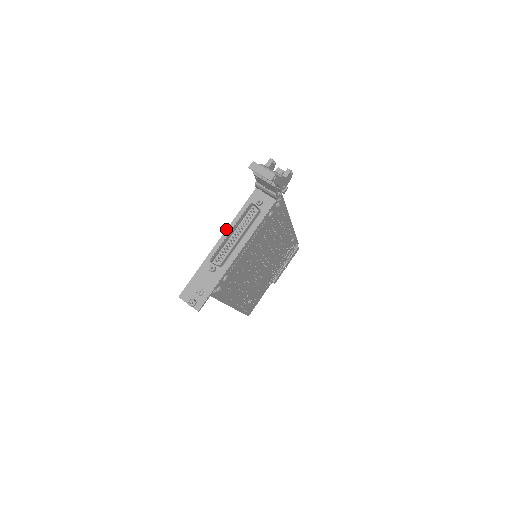
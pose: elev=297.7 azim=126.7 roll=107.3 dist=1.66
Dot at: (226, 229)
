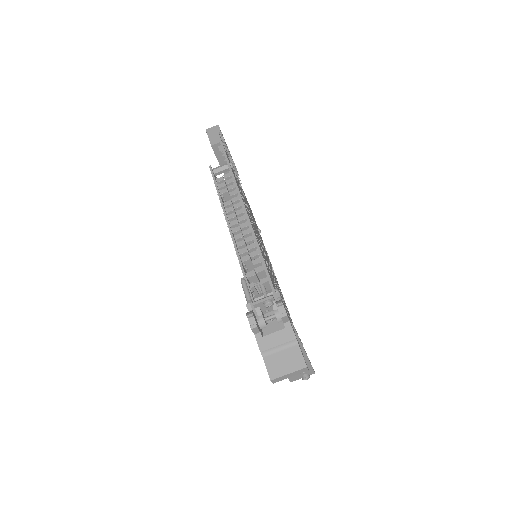
Dot at: occluded
